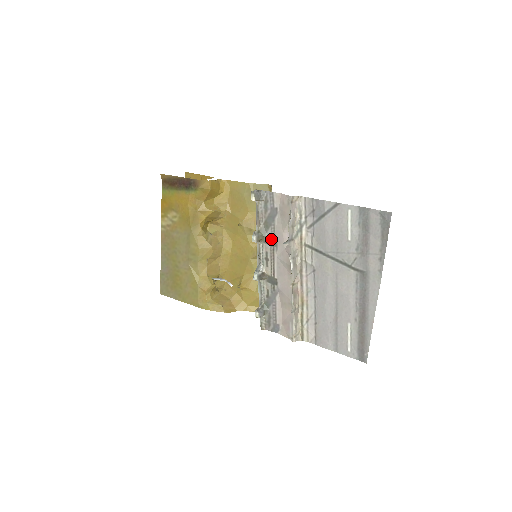
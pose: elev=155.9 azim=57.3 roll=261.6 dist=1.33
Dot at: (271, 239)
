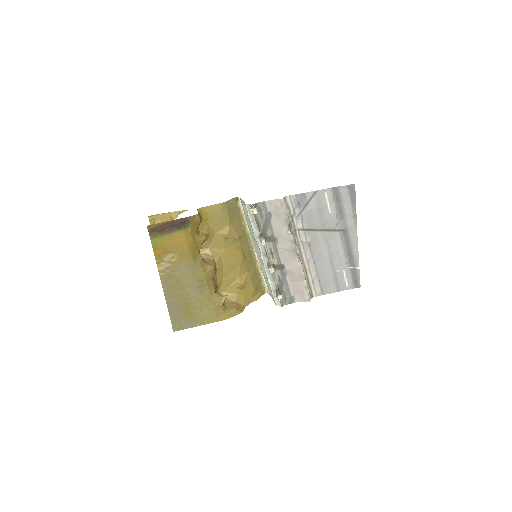
Dot at: (271, 237)
